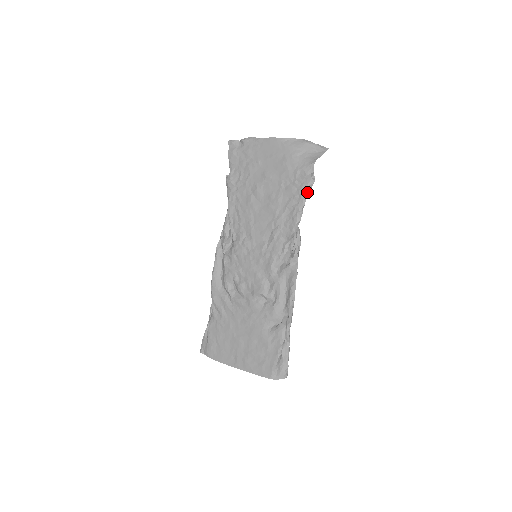
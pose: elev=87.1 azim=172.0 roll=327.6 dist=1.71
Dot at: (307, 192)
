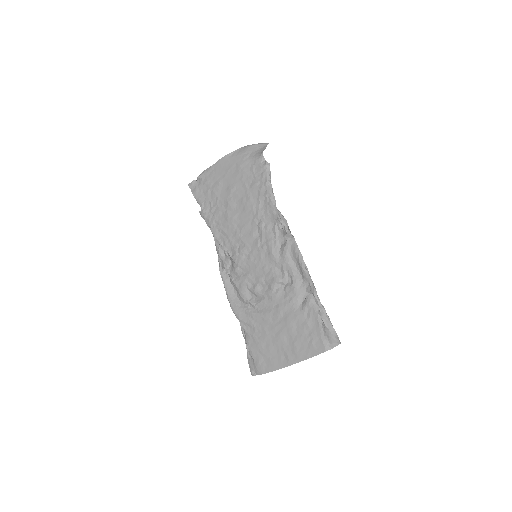
Dot at: (269, 178)
